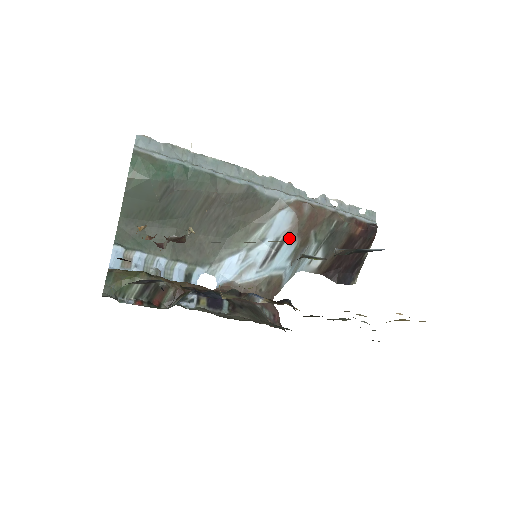
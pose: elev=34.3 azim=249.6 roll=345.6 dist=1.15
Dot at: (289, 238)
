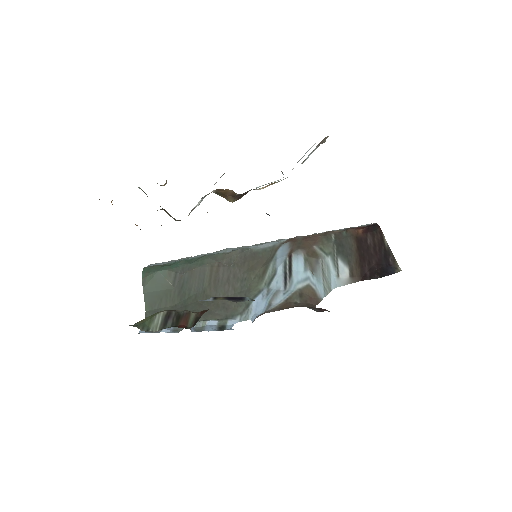
Dot at: (293, 254)
